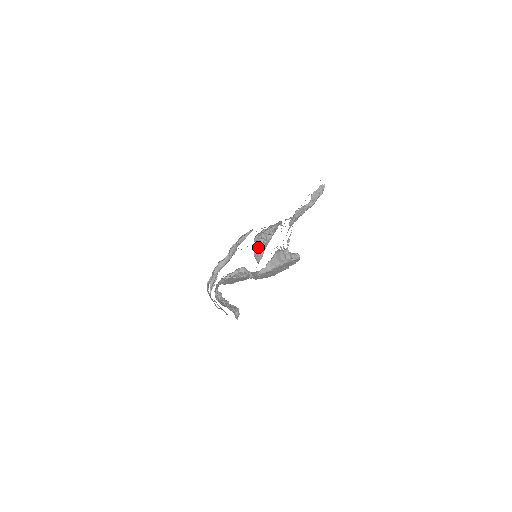
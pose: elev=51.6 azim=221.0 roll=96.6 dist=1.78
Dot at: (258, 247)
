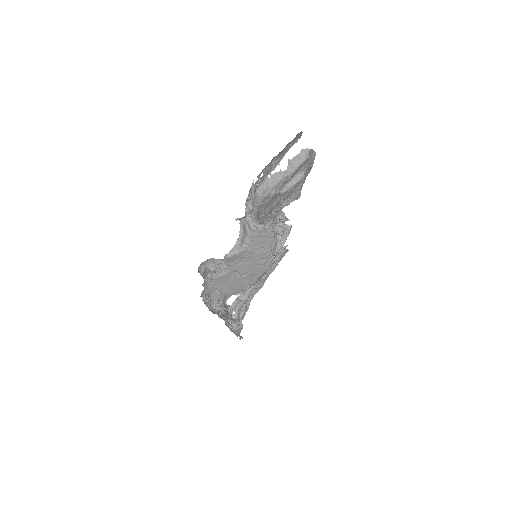
Dot at: occluded
